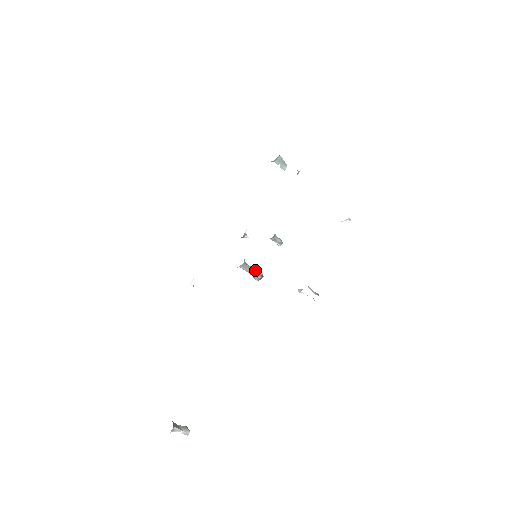
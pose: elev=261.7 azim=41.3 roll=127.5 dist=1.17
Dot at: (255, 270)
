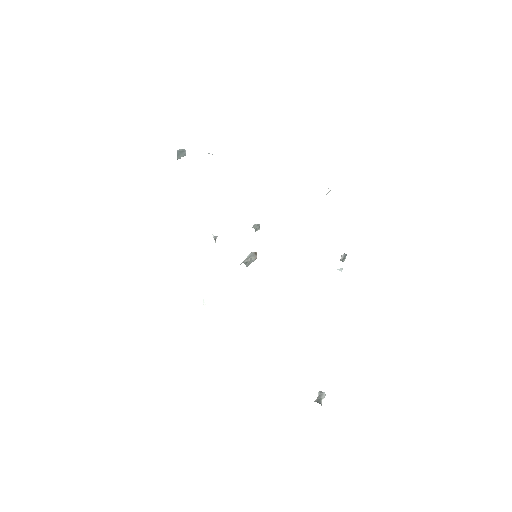
Dot at: (251, 257)
